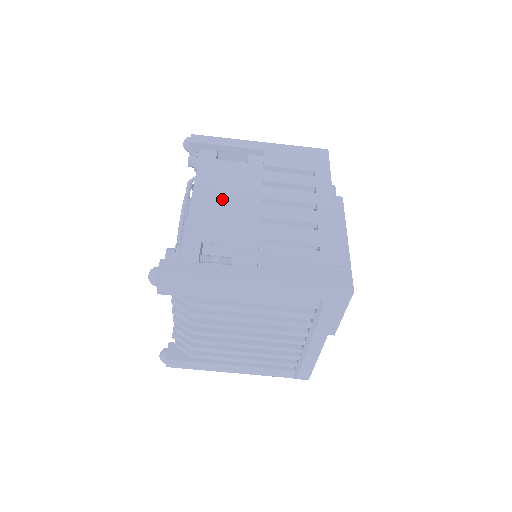
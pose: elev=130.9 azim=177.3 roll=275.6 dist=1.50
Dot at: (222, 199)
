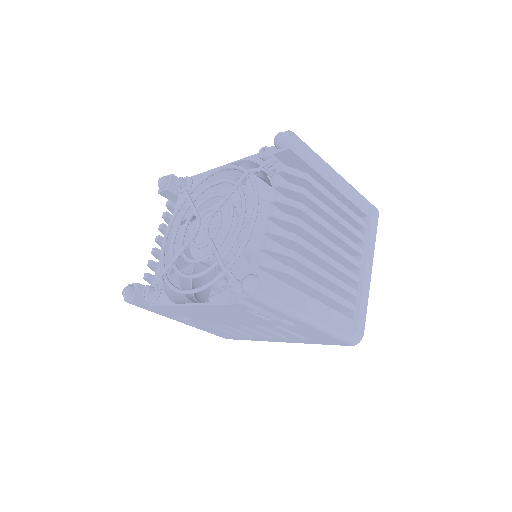
Dot at: occluded
